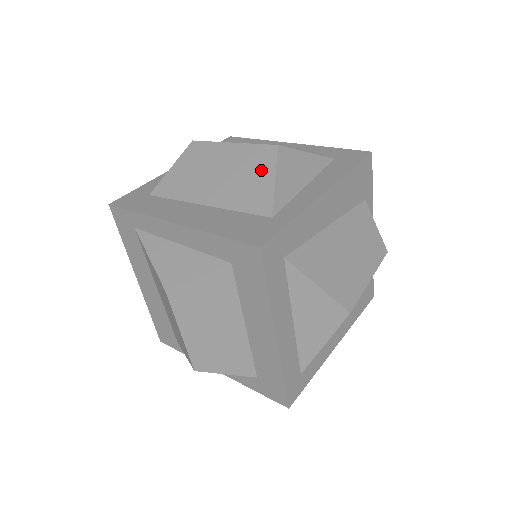
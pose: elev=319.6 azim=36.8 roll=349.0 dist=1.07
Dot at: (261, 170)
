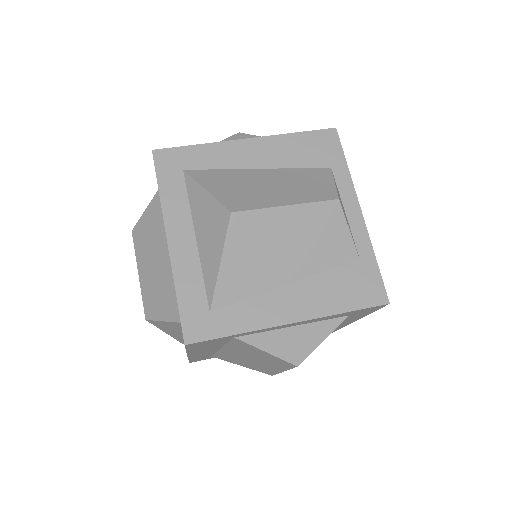
Dot at: occluded
